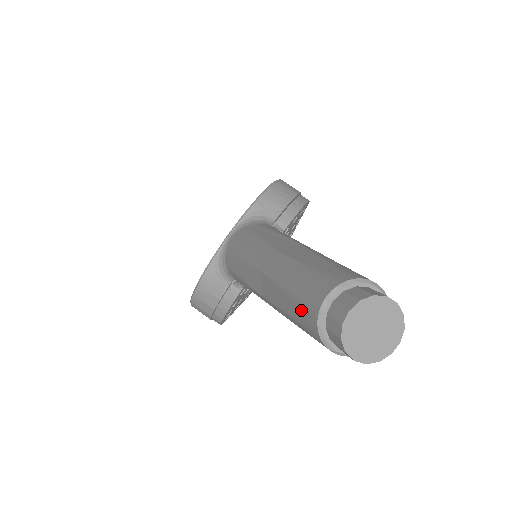
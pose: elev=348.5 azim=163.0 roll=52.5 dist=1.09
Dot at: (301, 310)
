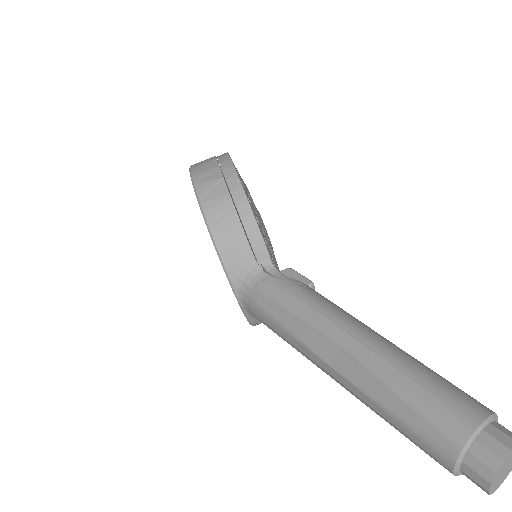
Dot at: occluded
